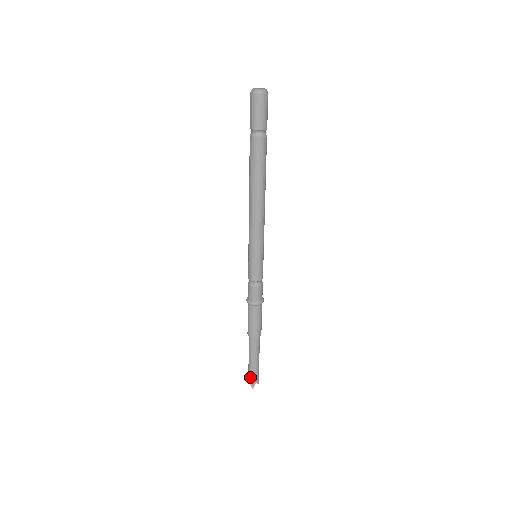
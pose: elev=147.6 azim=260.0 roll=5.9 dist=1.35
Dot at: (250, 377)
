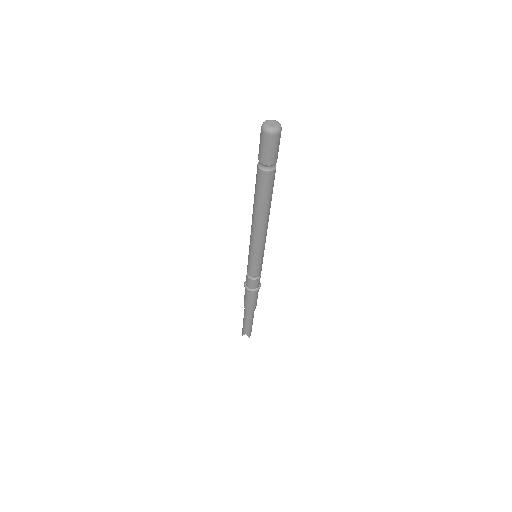
Dot at: (248, 333)
